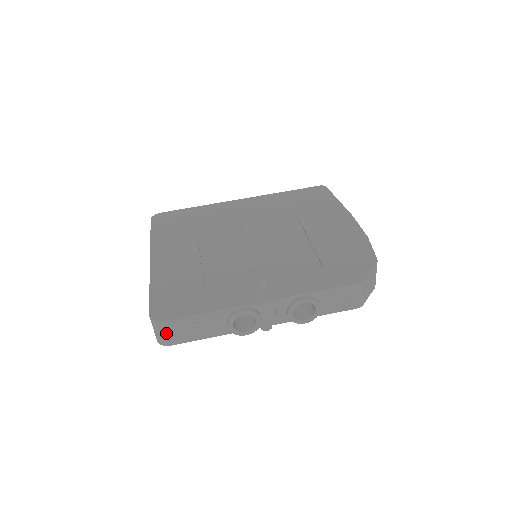
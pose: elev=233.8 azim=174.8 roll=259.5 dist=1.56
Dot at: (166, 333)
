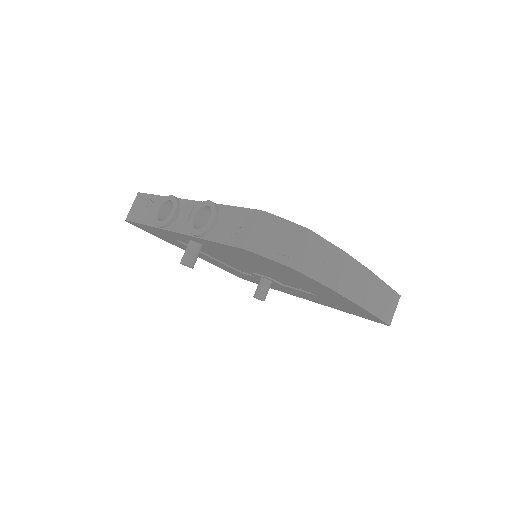
Dot at: (133, 206)
